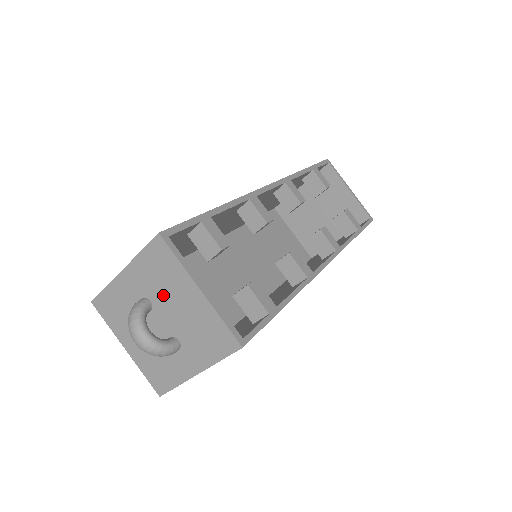
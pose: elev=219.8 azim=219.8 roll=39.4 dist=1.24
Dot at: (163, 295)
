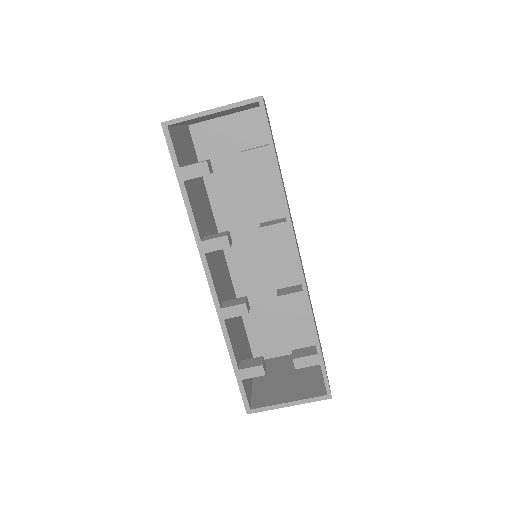
Dot at: occluded
